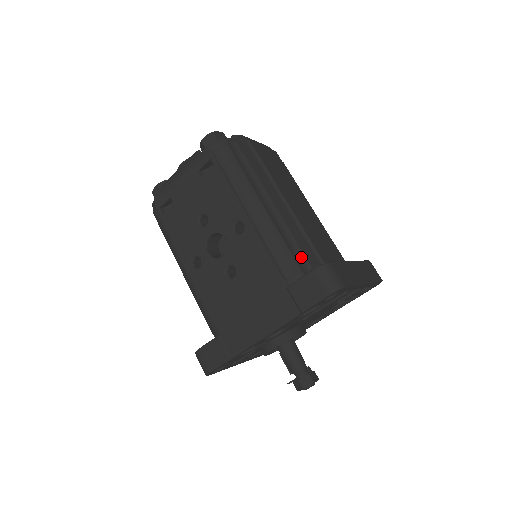
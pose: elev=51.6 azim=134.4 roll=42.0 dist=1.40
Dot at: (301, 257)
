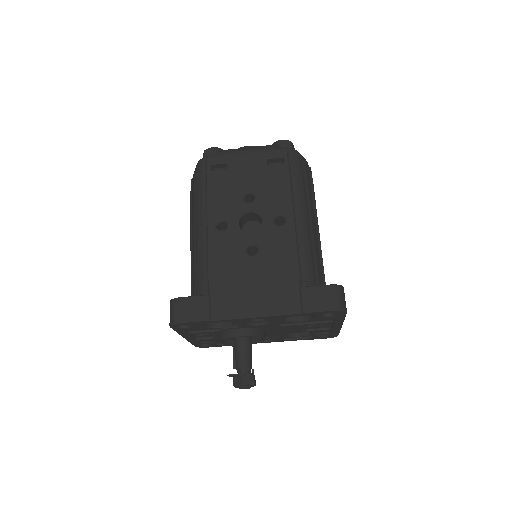
Dot at: (316, 273)
